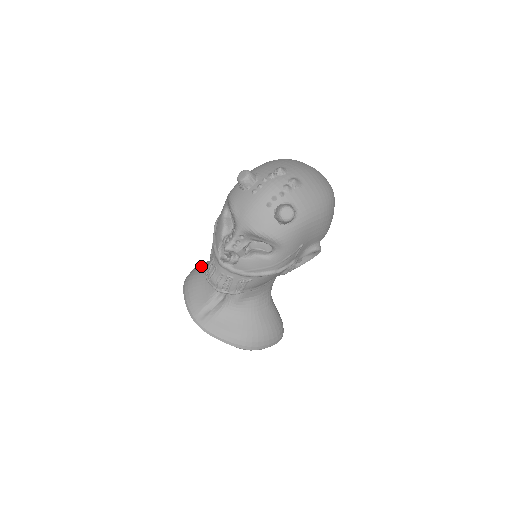
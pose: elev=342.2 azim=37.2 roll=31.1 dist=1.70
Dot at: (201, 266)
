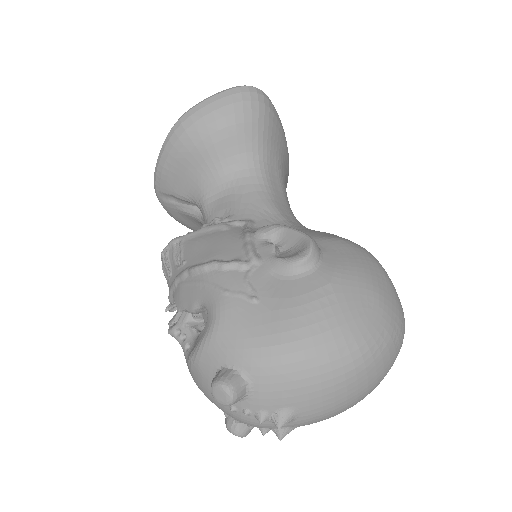
Dot at: (213, 128)
